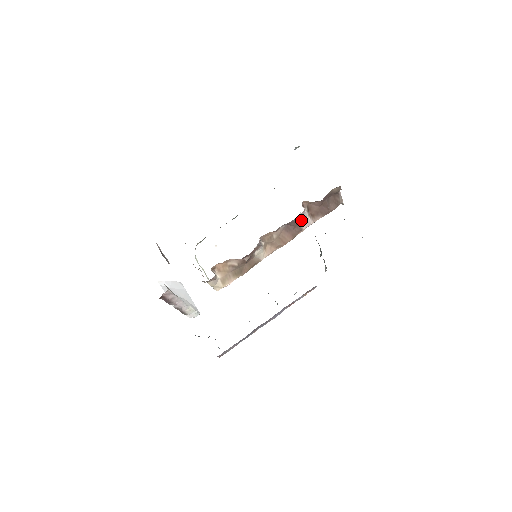
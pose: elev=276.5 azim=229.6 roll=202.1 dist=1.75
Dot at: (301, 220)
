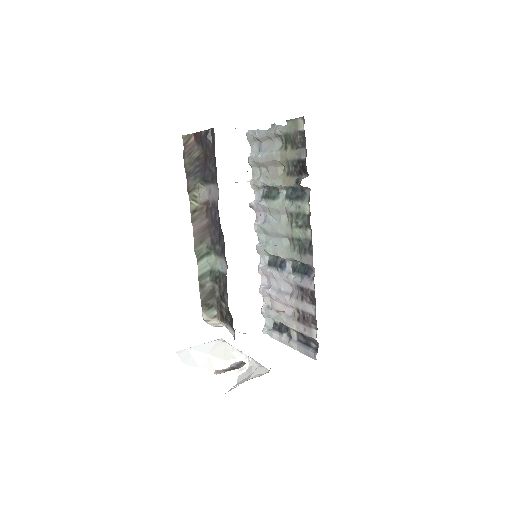
Dot at: occluded
